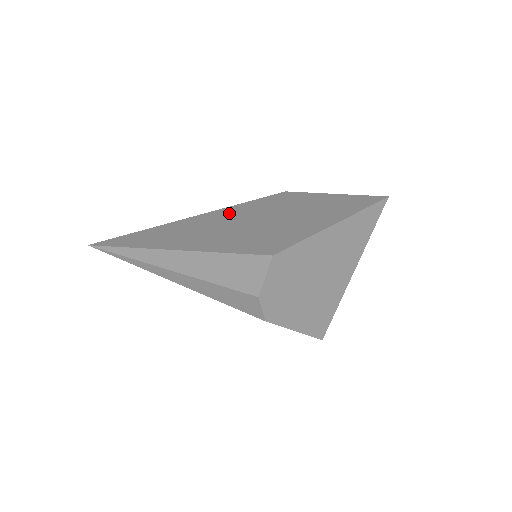
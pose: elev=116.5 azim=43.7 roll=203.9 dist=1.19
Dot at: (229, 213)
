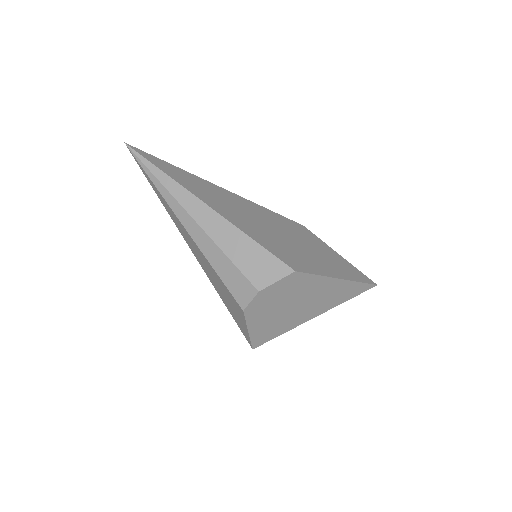
Dot at: (259, 210)
